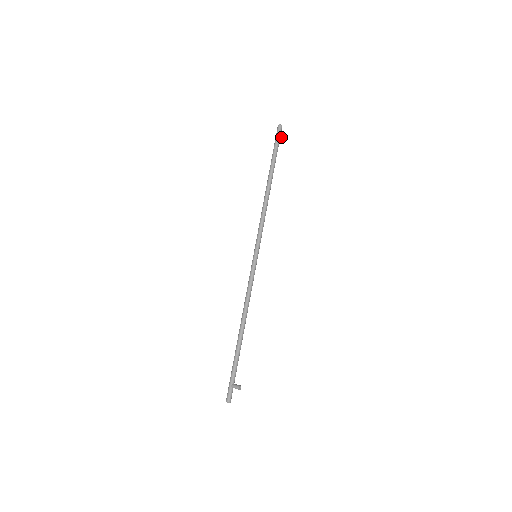
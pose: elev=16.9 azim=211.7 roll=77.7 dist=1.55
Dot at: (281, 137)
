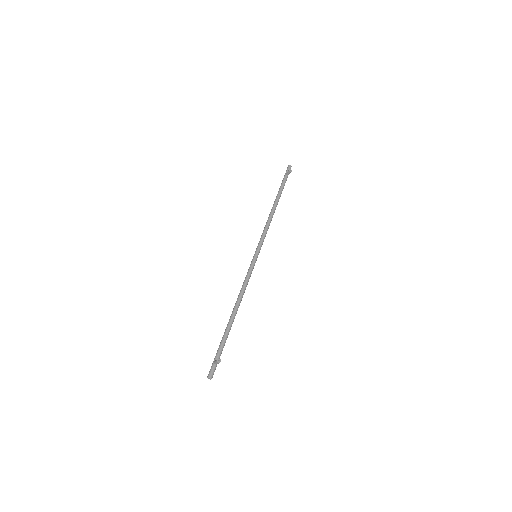
Dot at: (287, 171)
